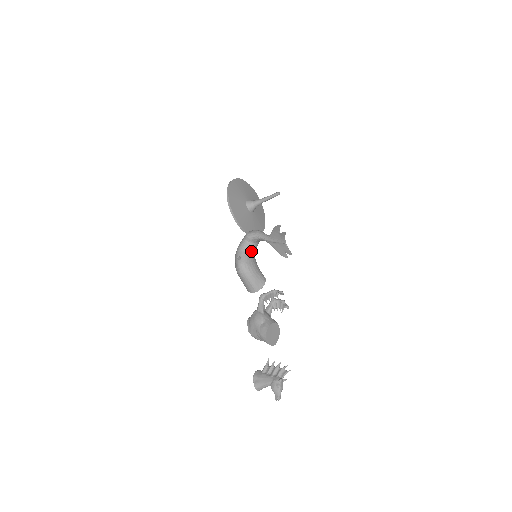
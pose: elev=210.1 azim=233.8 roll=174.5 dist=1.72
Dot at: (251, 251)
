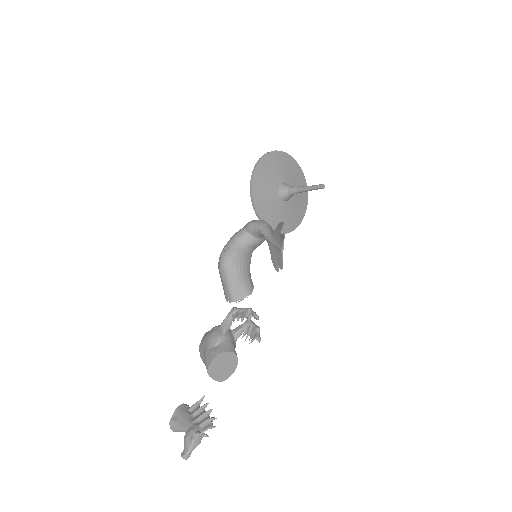
Dot at: (247, 246)
